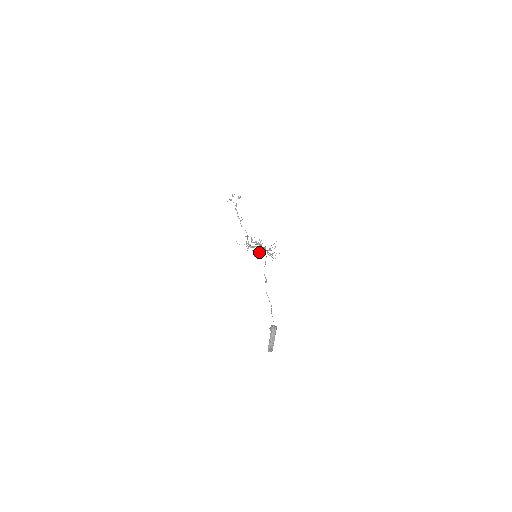
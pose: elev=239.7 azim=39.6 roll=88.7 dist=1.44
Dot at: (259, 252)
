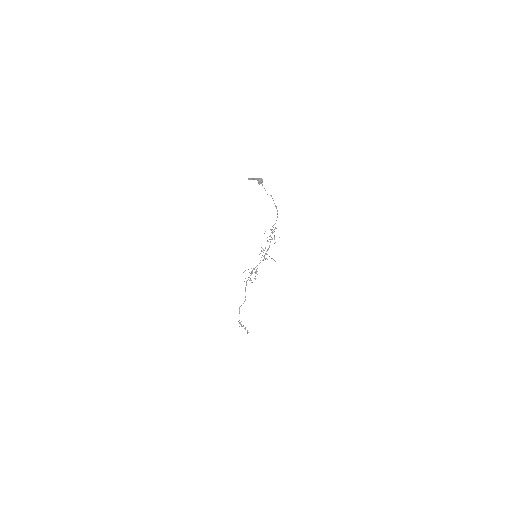
Dot at: occluded
